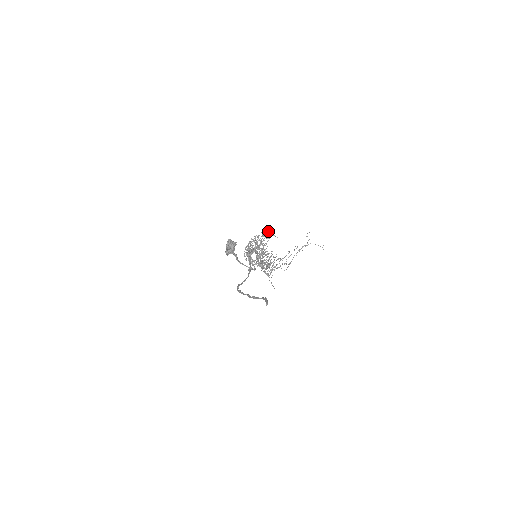
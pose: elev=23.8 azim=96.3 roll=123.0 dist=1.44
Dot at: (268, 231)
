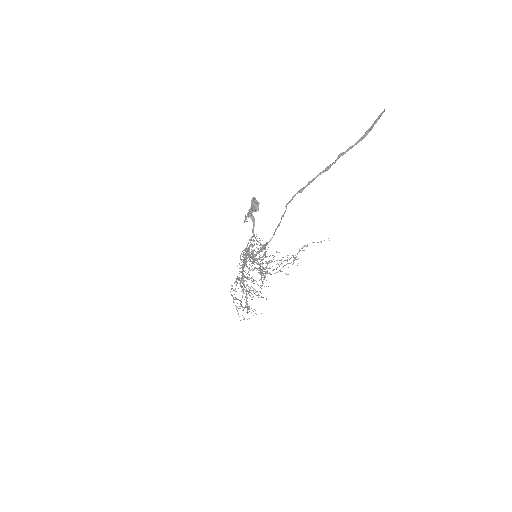
Dot at: occluded
